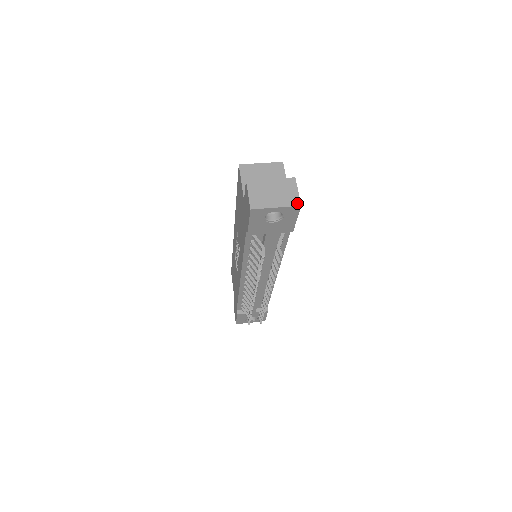
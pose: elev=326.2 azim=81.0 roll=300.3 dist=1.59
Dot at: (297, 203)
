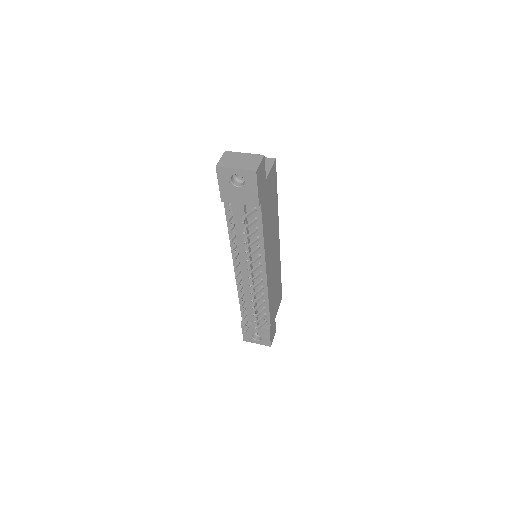
Dot at: (254, 169)
